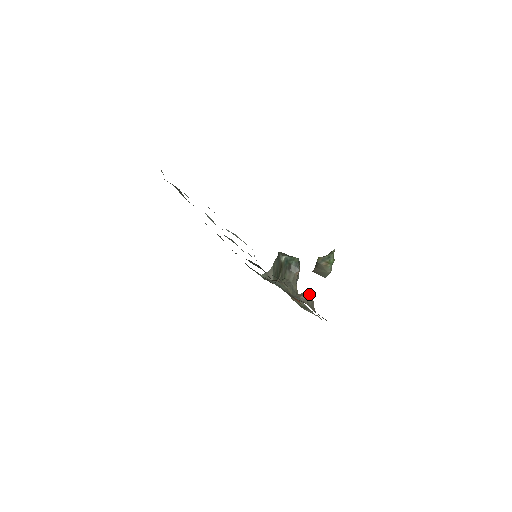
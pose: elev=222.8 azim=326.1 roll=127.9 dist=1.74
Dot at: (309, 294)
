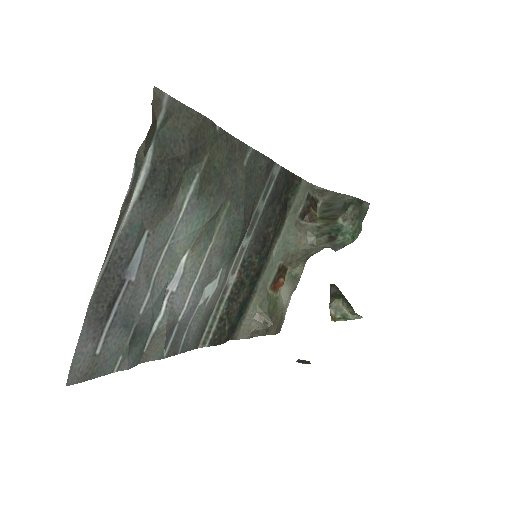
Dot at: (266, 327)
